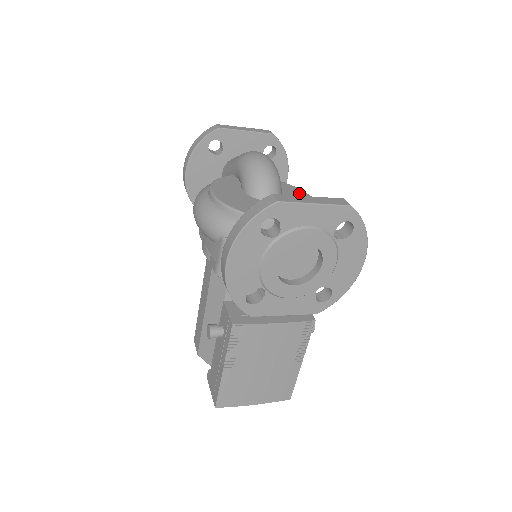
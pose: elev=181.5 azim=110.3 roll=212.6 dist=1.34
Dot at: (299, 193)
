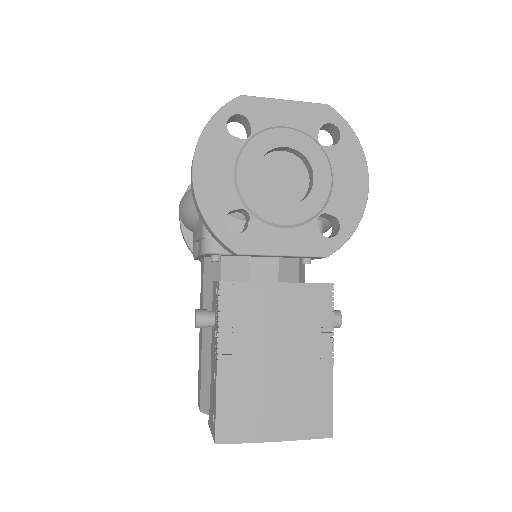
Dot at: occluded
